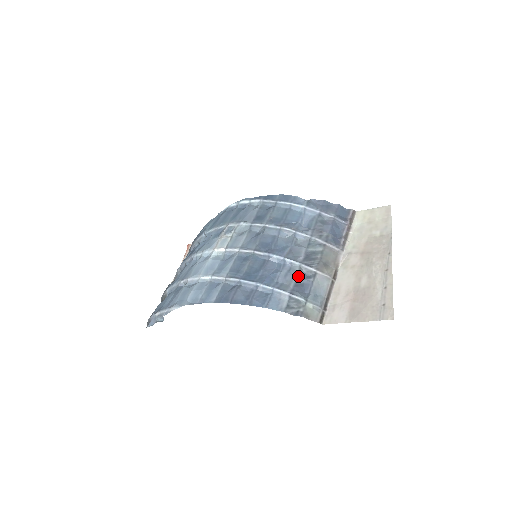
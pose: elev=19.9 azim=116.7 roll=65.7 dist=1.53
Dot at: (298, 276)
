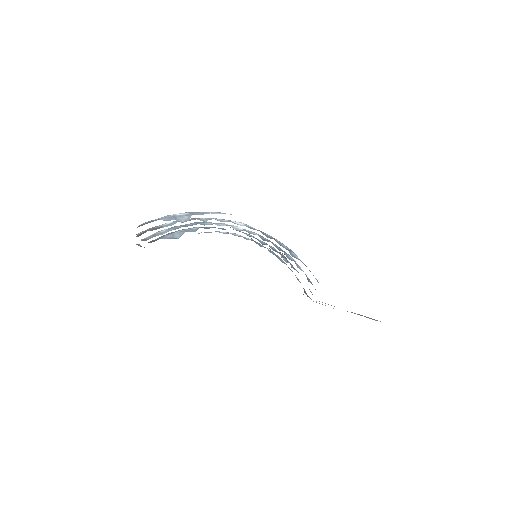
Dot at: occluded
